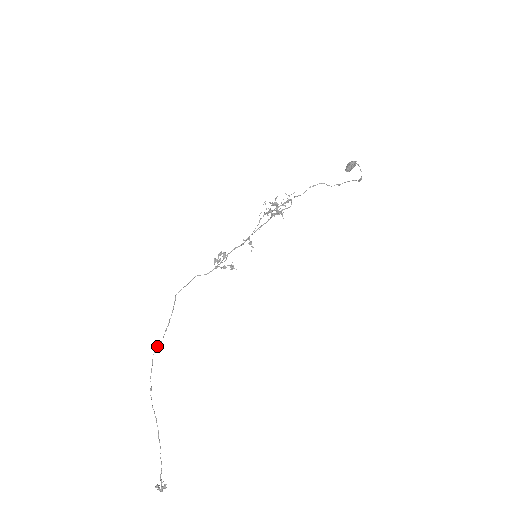
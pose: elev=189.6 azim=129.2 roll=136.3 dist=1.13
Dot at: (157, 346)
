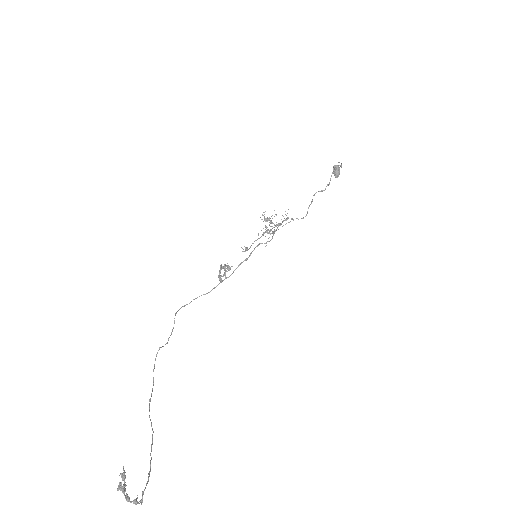
Dot at: (157, 353)
